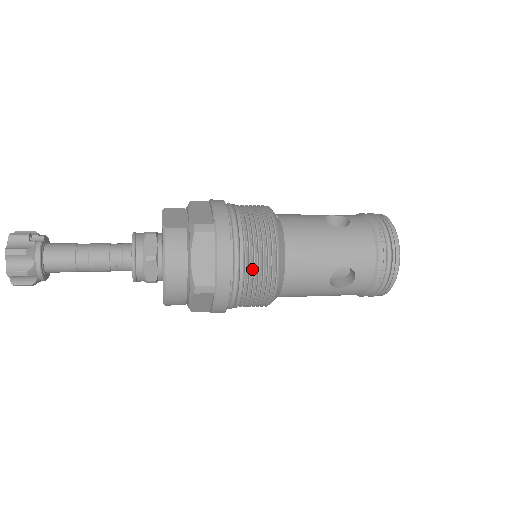
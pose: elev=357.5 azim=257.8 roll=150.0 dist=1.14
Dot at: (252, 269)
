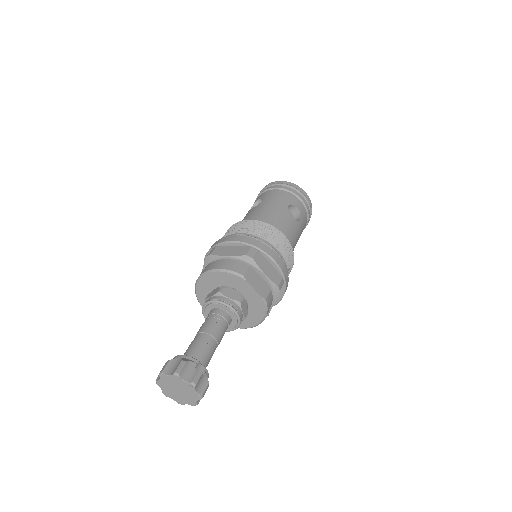
Dot at: occluded
